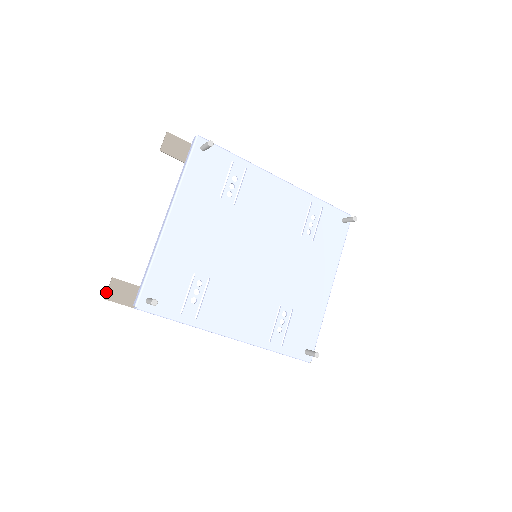
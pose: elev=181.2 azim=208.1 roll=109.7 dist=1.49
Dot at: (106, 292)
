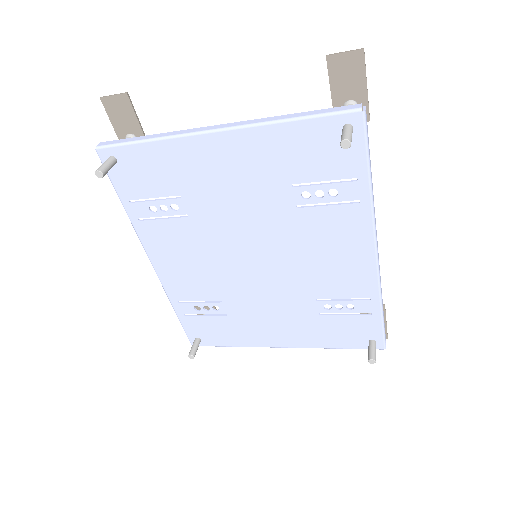
Dot at: occluded
